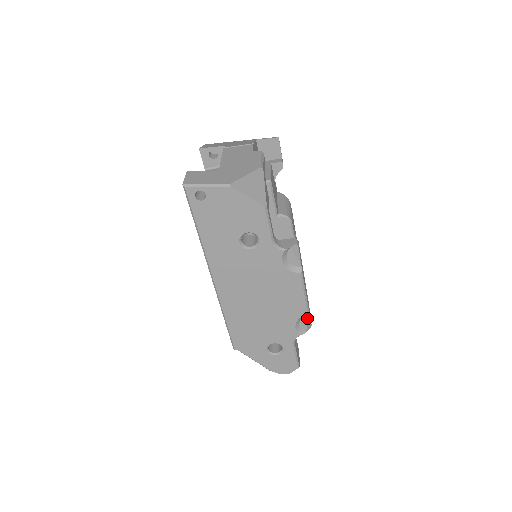
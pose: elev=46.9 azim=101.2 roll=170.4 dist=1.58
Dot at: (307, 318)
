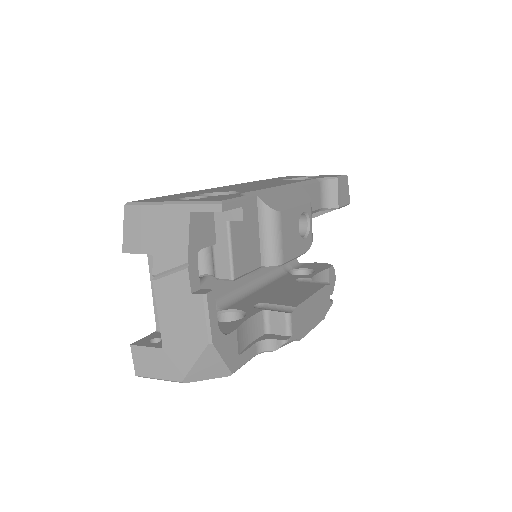
Dot at: occluded
